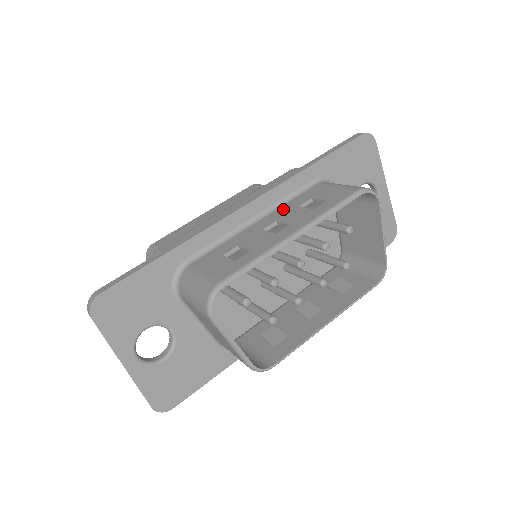
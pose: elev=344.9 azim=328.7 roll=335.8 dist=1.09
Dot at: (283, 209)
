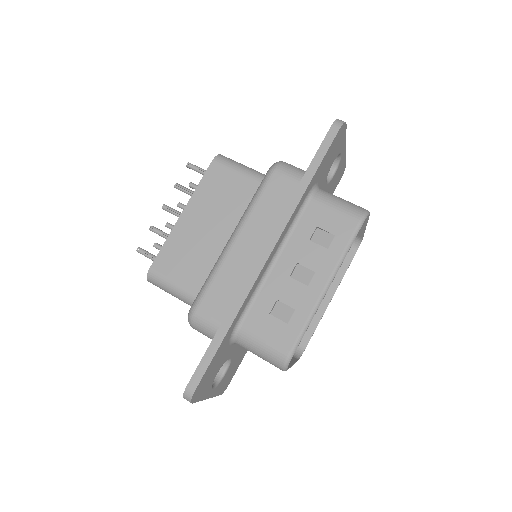
Dot at: (294, 243)
